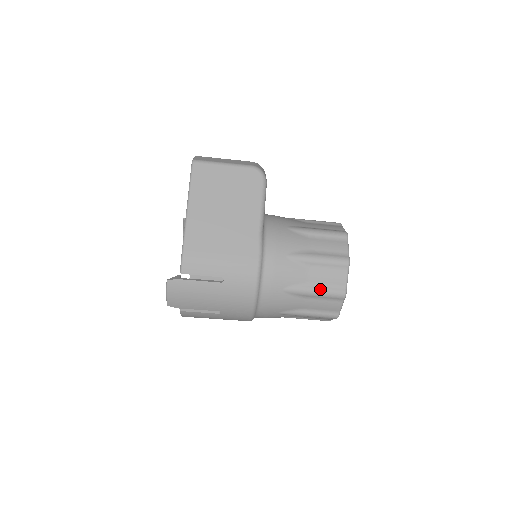
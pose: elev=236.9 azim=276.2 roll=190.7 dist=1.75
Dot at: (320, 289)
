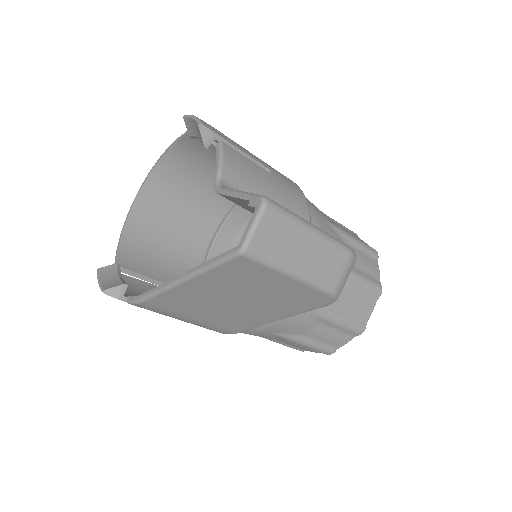
Dot at: (282, 344)
